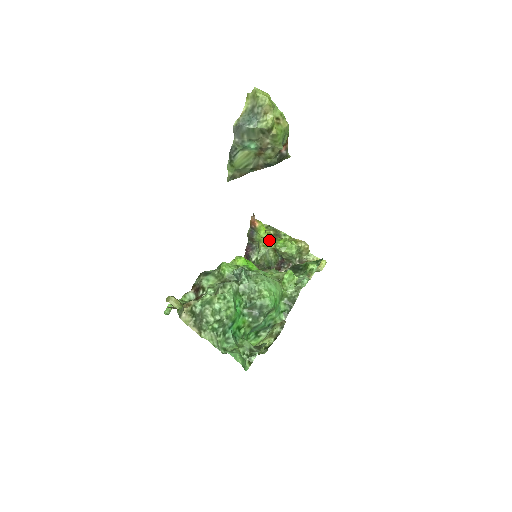
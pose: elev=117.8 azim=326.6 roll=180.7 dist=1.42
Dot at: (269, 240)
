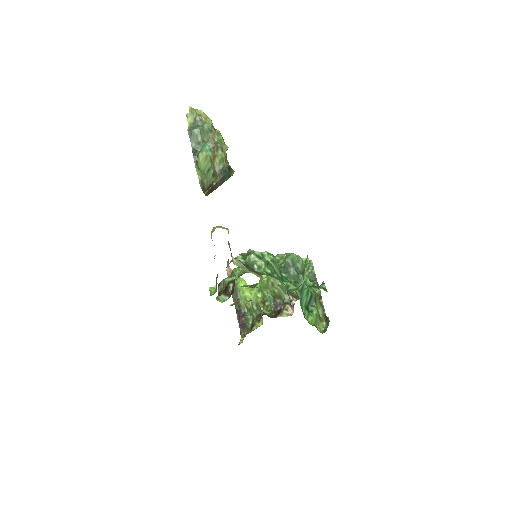
Dot at: (253, 294)
